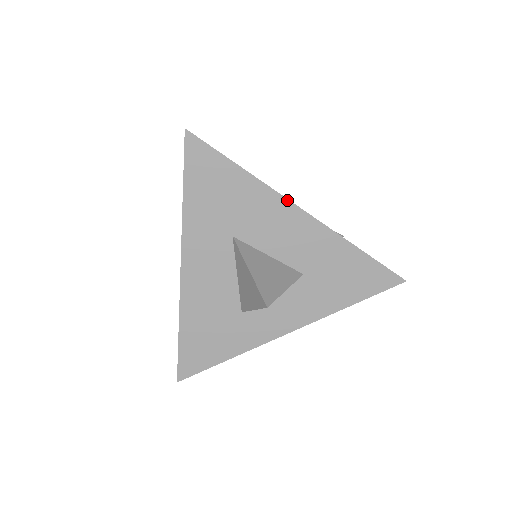
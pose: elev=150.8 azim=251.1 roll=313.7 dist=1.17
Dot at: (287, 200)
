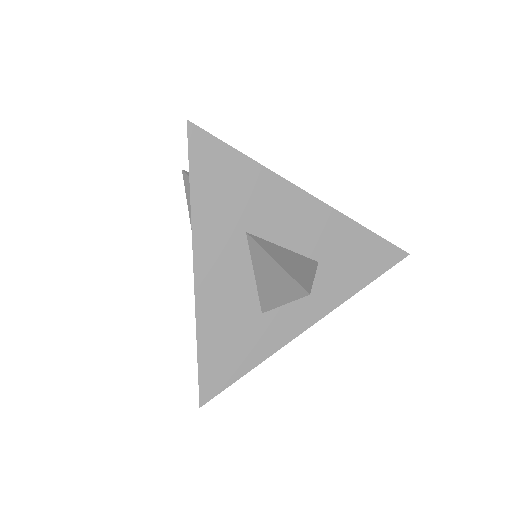
Dot at: (296, 187)
